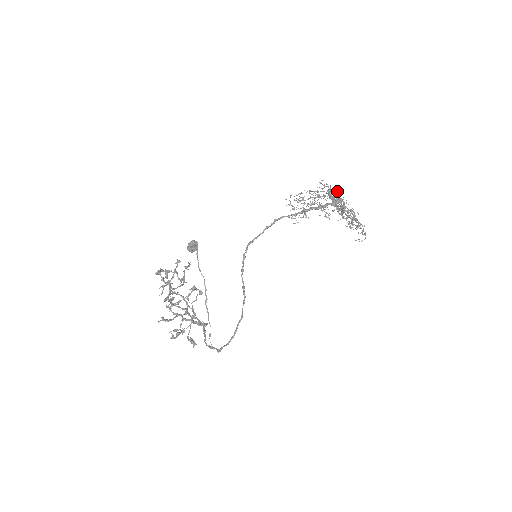
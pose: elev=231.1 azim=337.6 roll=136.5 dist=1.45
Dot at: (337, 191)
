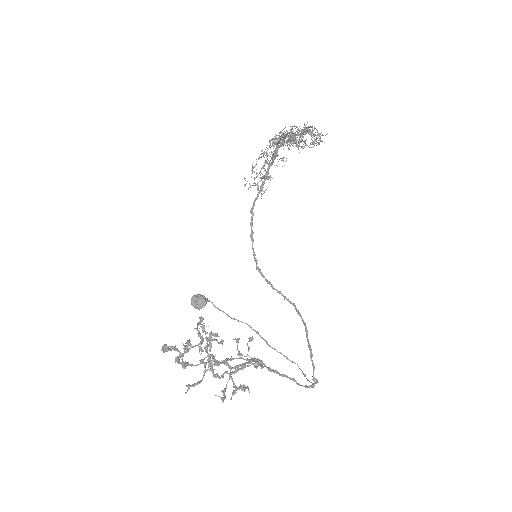
Dot at: occluded
